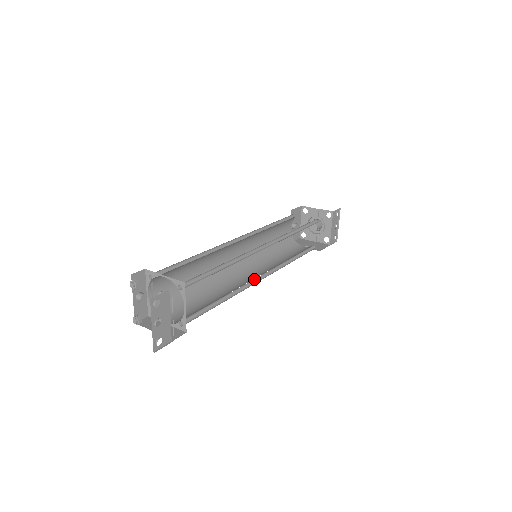
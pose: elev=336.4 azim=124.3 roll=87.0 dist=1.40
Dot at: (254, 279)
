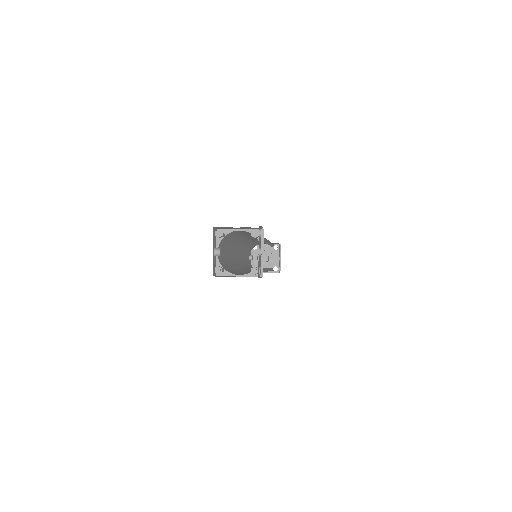
Dot at: (264, 269)
